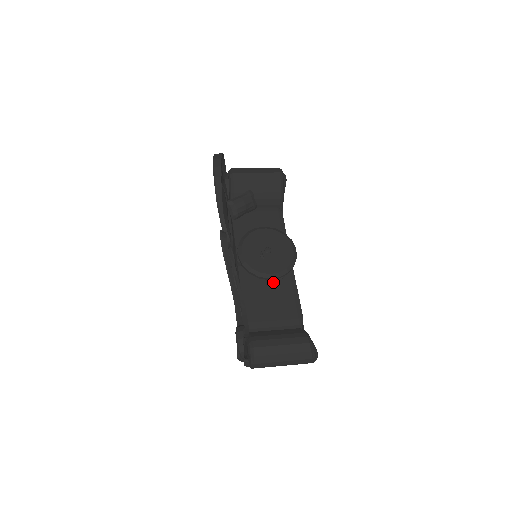
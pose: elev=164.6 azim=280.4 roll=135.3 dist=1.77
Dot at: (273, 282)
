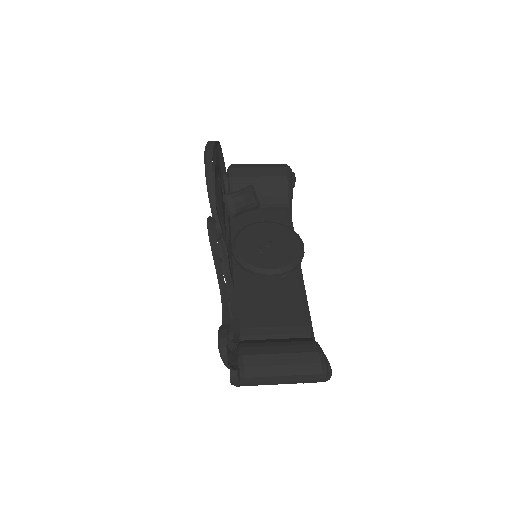
Dot at: (275, 283)
